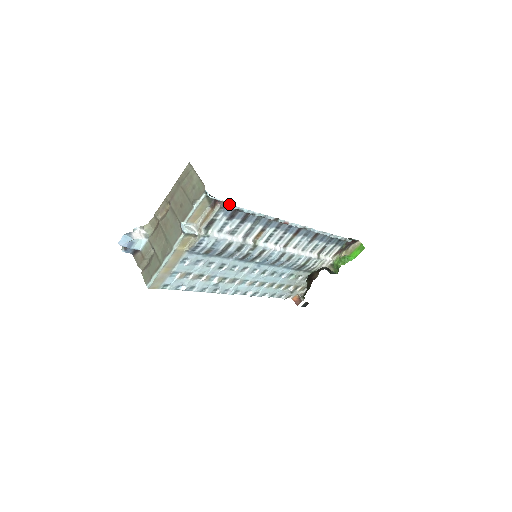
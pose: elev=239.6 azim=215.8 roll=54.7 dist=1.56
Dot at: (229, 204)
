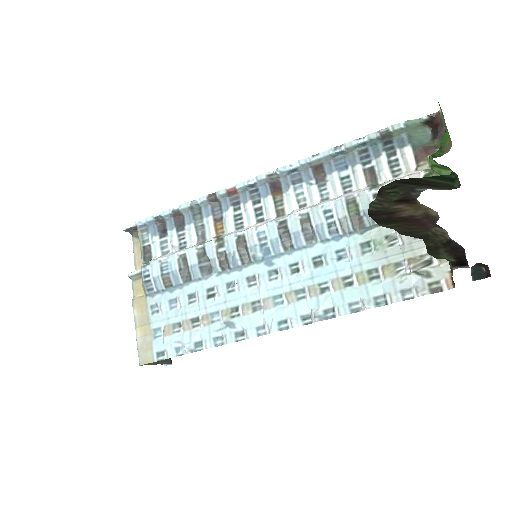
Dot at: (140, 221)
